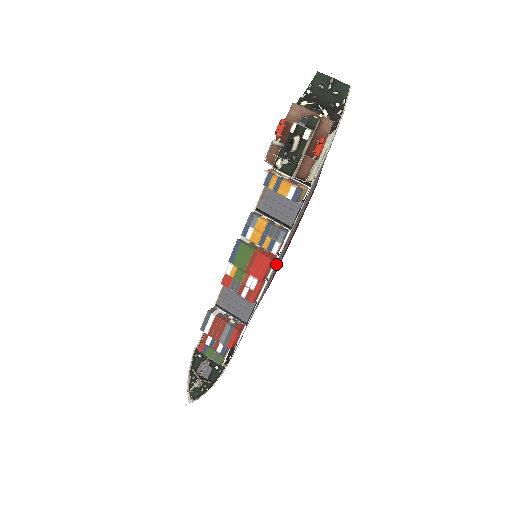
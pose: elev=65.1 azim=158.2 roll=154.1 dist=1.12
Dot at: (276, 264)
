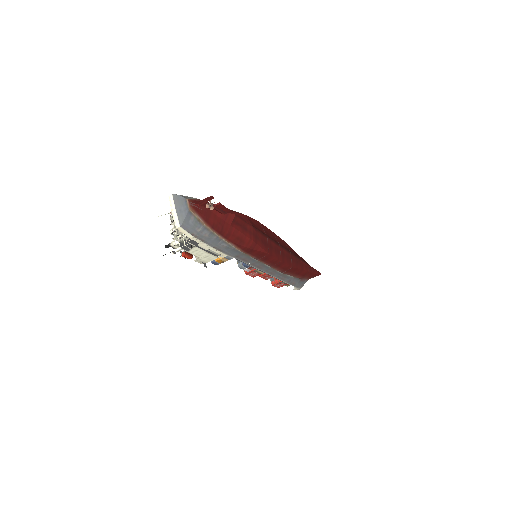
Dot at: (265, 270)
